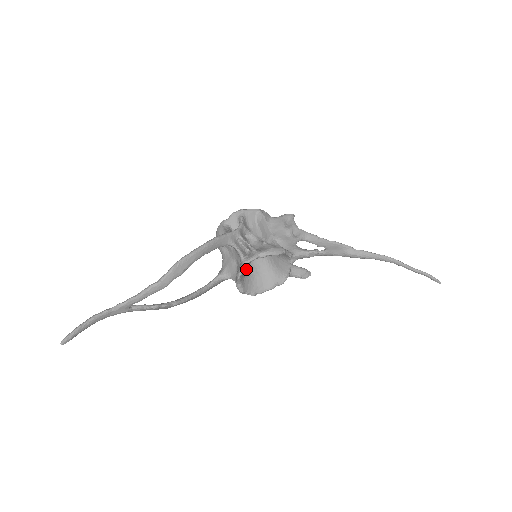
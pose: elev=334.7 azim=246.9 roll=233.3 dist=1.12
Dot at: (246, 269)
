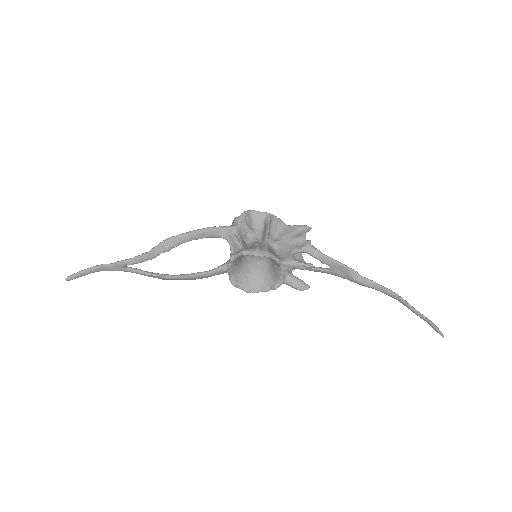
Dot at: (245, 266)
